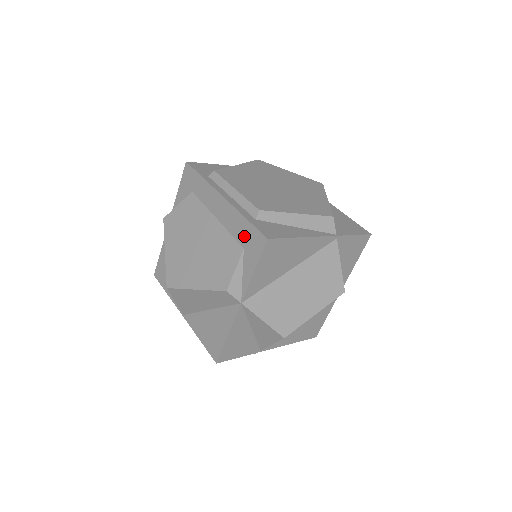
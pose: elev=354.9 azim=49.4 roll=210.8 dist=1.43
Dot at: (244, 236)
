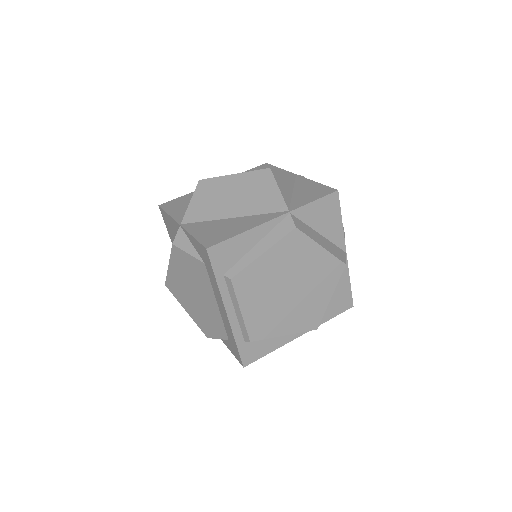
Dot at: (231, 341)
